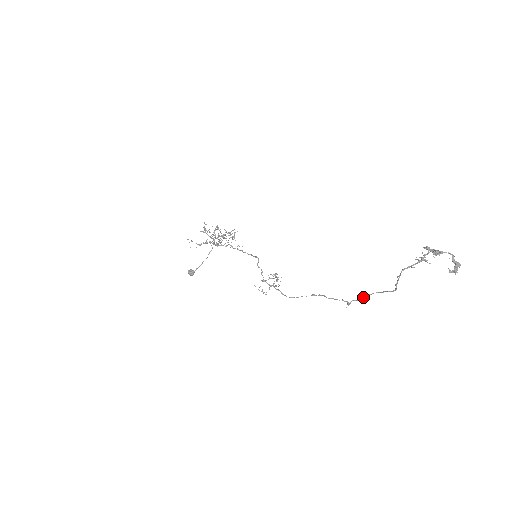
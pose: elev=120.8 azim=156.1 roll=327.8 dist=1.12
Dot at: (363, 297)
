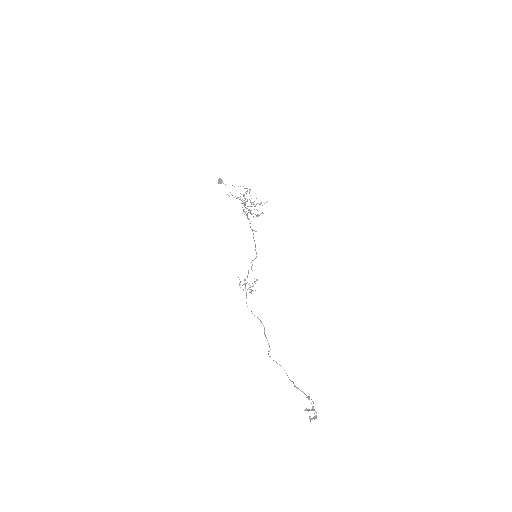
Dot at: (276, 362)
